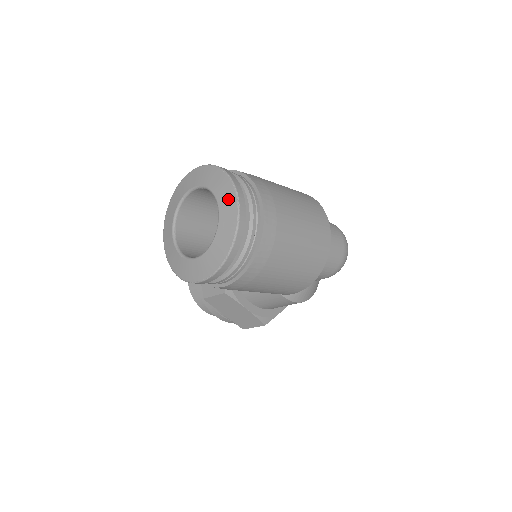
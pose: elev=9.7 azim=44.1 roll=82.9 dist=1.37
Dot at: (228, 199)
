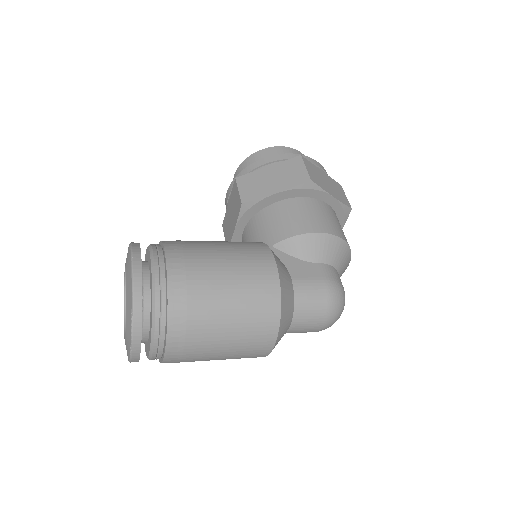
Dot at: (128, 340)
